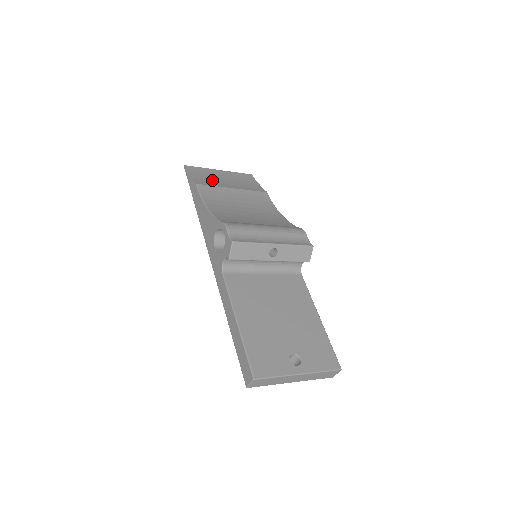
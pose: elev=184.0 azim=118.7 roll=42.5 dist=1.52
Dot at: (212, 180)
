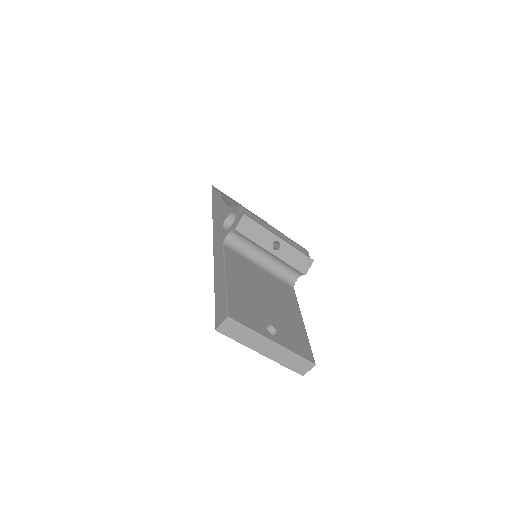
Dot at: occluded
